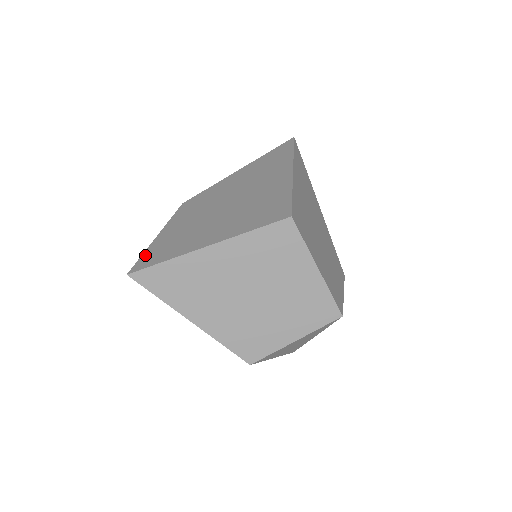
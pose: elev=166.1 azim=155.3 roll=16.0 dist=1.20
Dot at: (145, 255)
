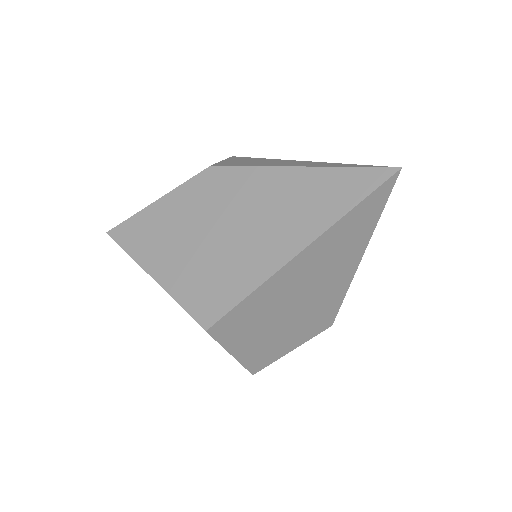
Dot at: (129, 222)
